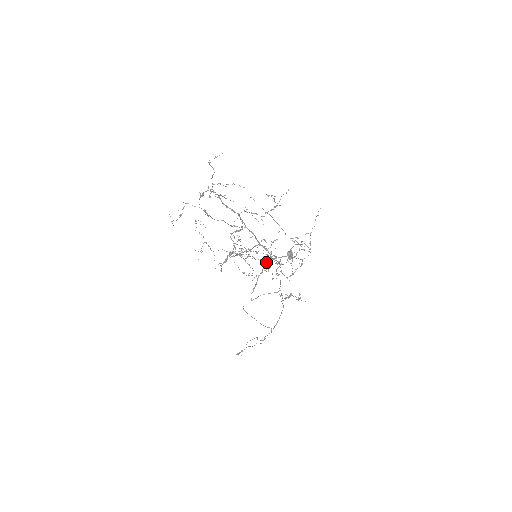
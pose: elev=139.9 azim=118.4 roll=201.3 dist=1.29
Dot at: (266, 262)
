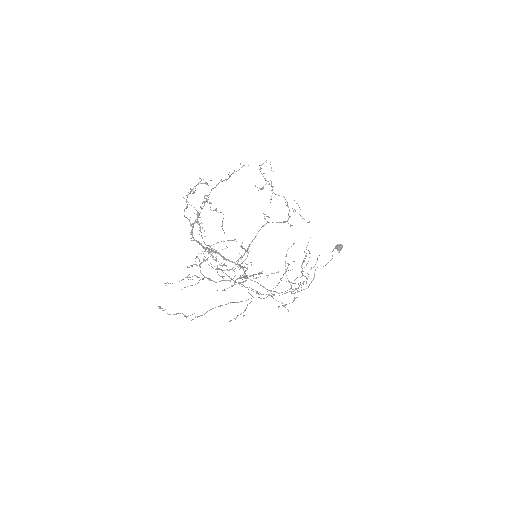
Dot at: occluded
